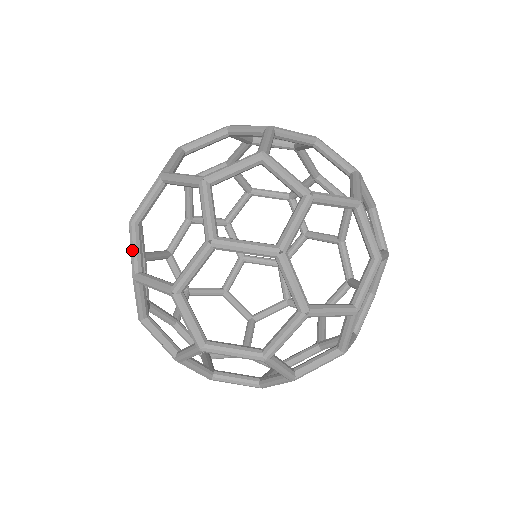
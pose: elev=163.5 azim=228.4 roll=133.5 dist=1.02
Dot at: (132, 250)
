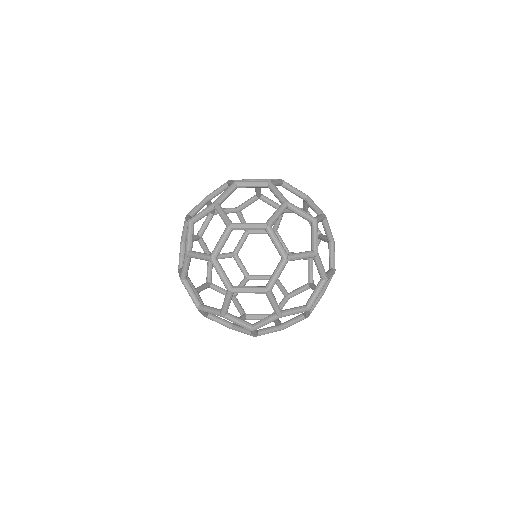
Dot at: (222, 275)
